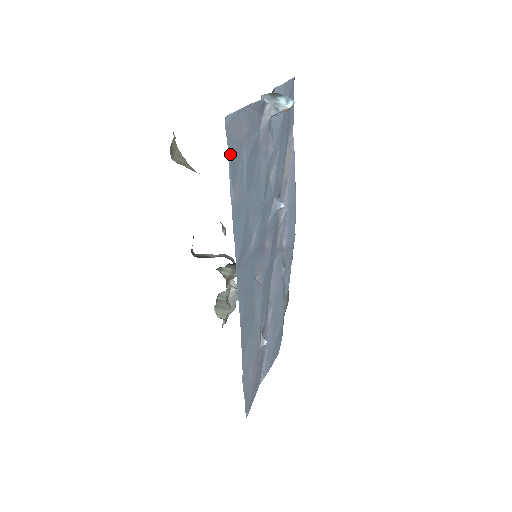
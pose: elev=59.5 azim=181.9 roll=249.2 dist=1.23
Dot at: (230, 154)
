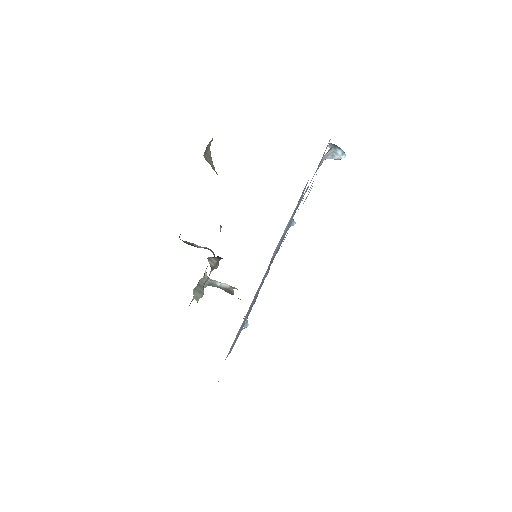
Dot at: occluded
